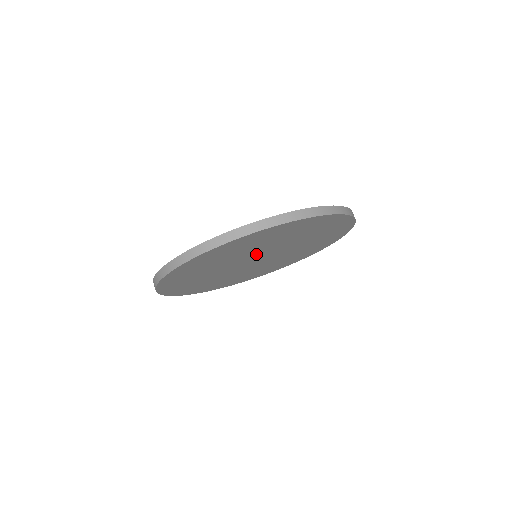
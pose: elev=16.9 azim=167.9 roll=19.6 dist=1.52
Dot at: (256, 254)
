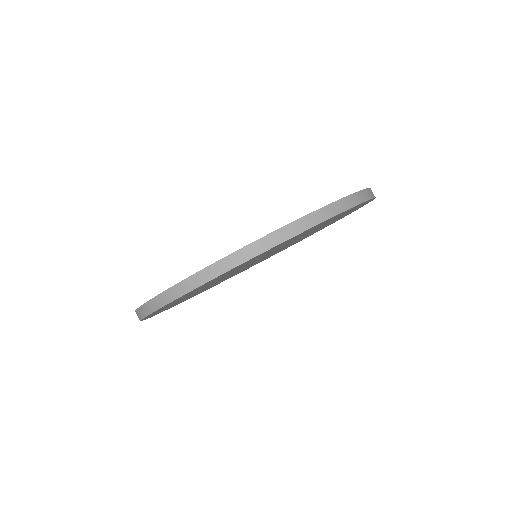
Dot at: (239, 269)
